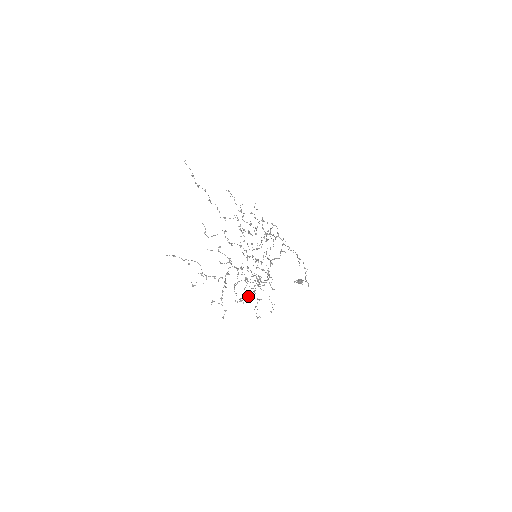
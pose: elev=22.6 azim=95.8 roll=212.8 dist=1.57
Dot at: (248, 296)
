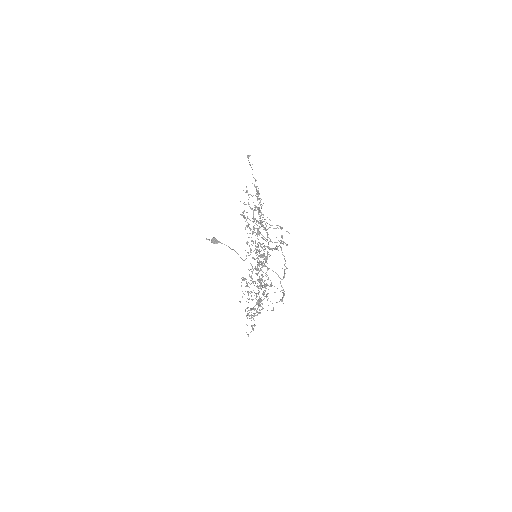
Dot at: (267, 310)
